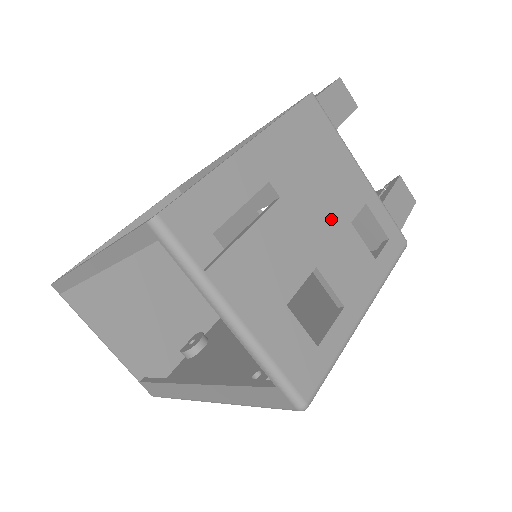
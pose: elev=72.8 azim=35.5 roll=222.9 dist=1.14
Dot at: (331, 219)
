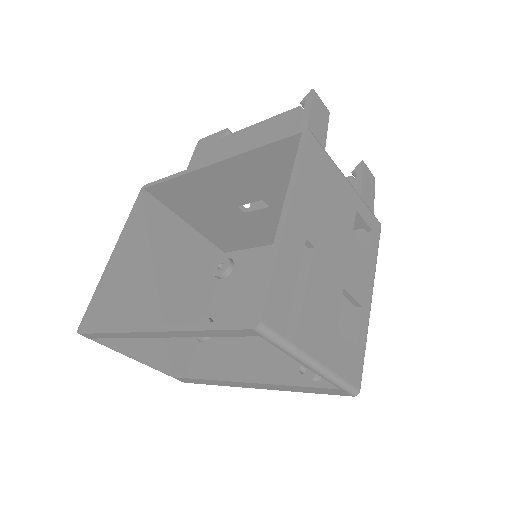
Dot at: (342, 241)
